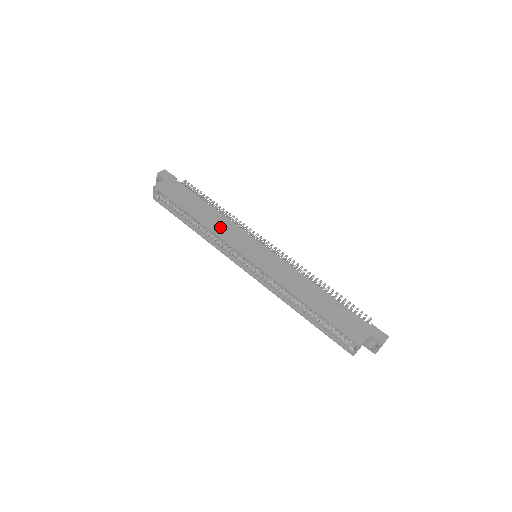
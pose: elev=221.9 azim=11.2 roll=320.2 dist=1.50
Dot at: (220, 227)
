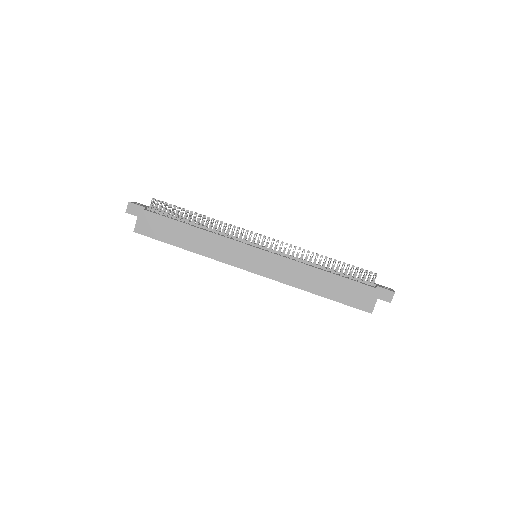
Dot at: (212, 249)
